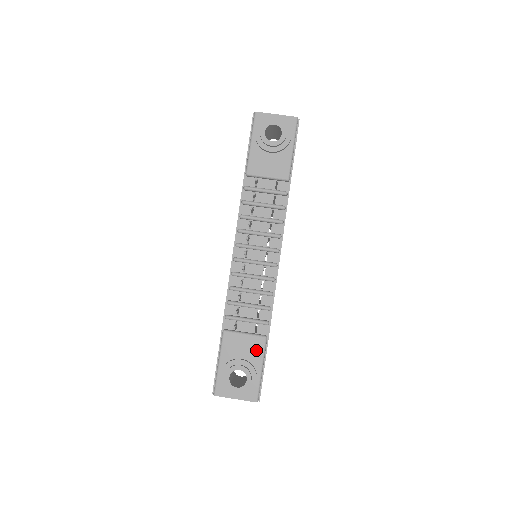
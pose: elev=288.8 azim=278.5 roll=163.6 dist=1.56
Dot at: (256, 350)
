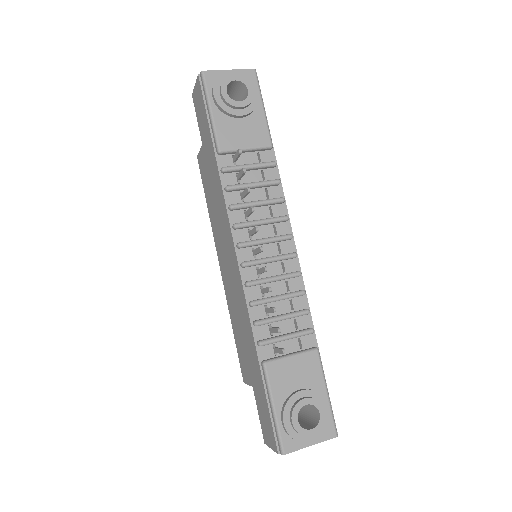
Dot at: (312, 370)
